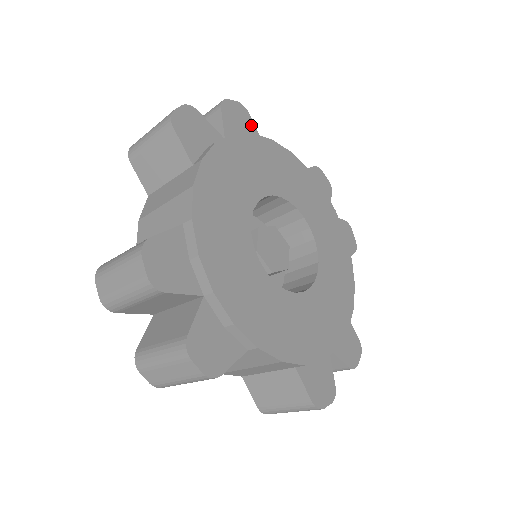
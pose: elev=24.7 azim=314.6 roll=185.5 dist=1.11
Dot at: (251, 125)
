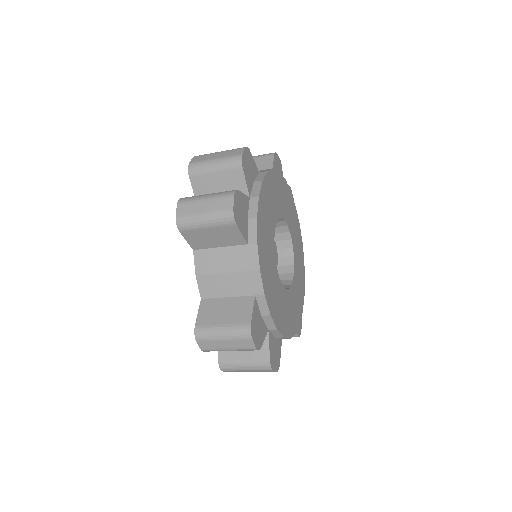
Dot at: (253, 162)
